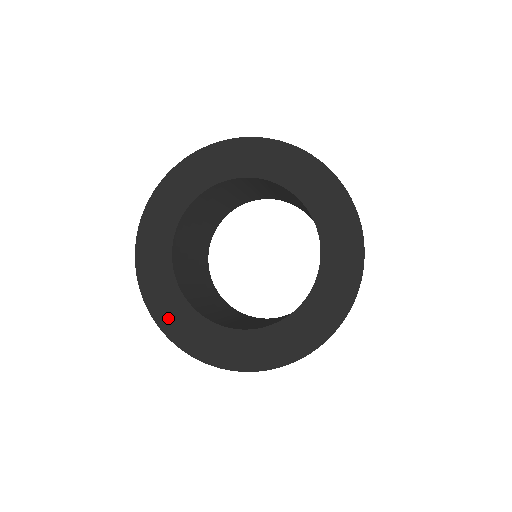
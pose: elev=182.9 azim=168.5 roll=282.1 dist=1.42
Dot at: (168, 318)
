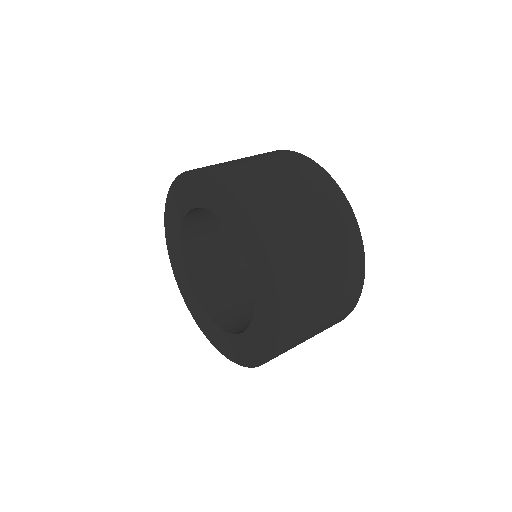
Dot at: (169, 224)
